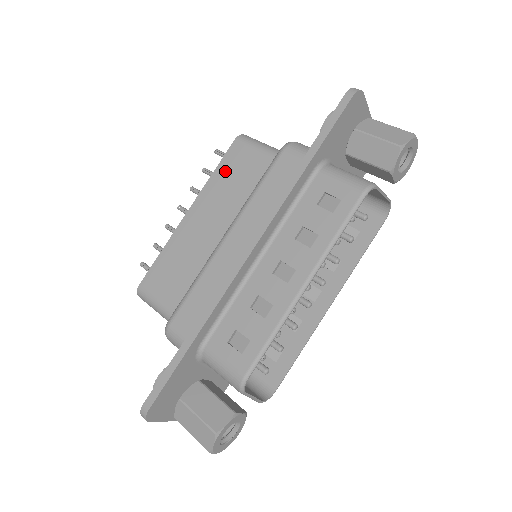
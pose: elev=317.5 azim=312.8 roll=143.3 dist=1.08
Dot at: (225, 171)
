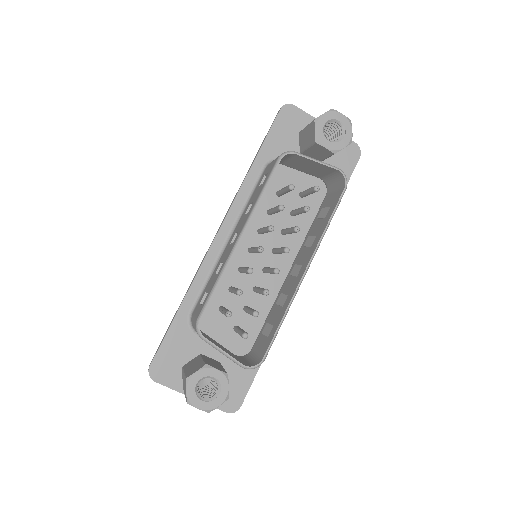
Dot at: occluded
